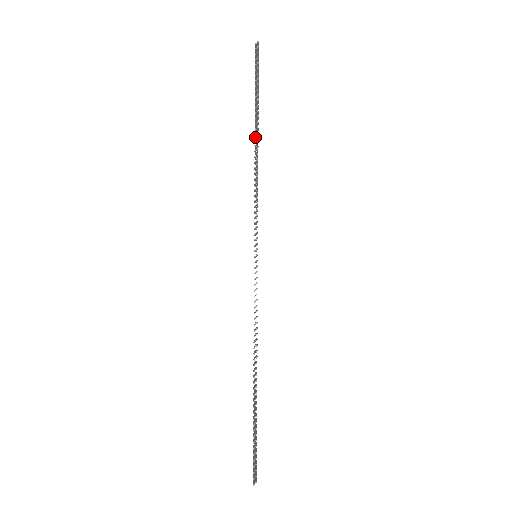
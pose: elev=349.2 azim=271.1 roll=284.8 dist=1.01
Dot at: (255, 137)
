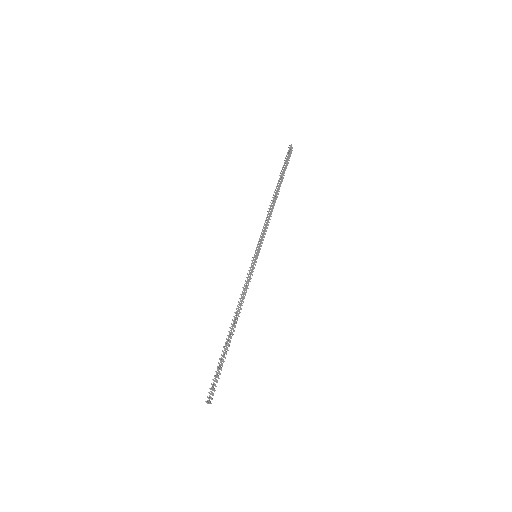
Dot at: (276, 191)
